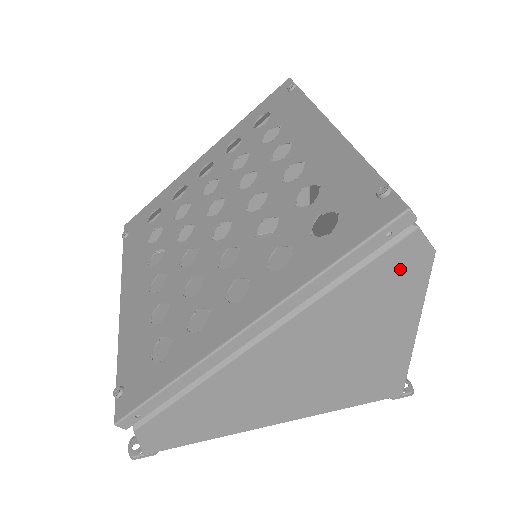
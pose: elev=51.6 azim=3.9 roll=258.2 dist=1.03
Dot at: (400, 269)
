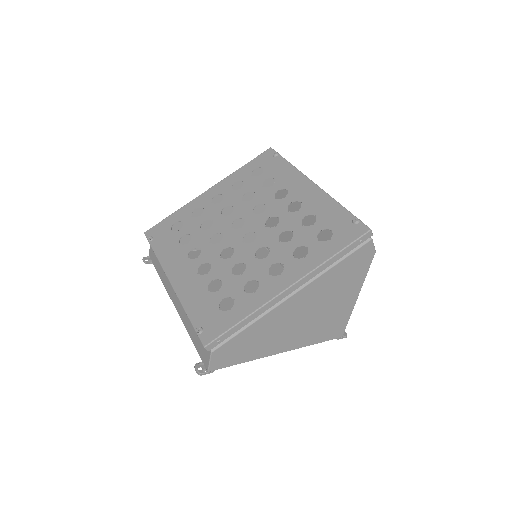
Dot at: (360, 259)
